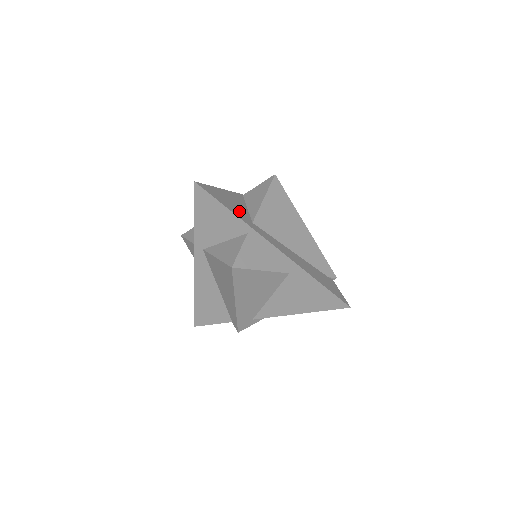
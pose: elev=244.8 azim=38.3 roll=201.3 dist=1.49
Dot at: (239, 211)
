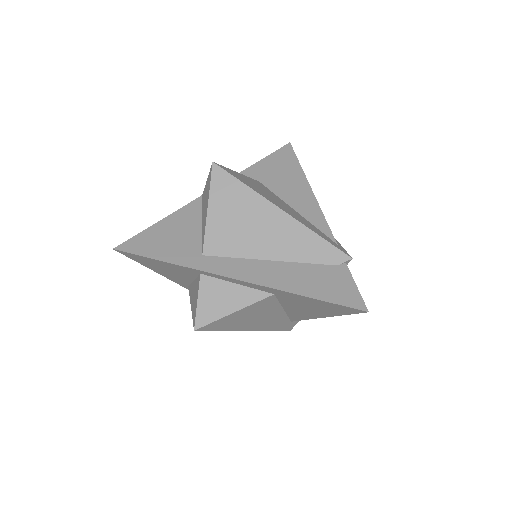
Dot at: (182, 248)
